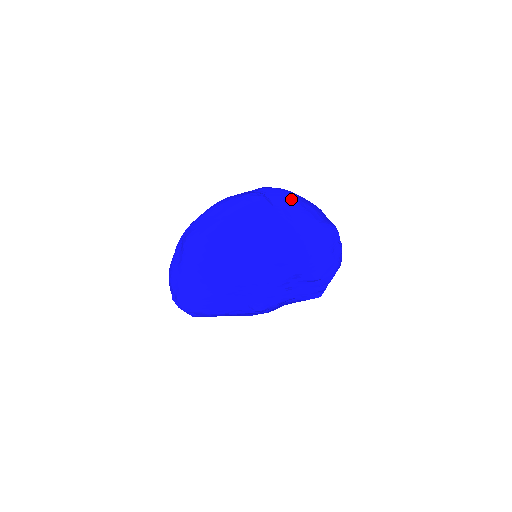
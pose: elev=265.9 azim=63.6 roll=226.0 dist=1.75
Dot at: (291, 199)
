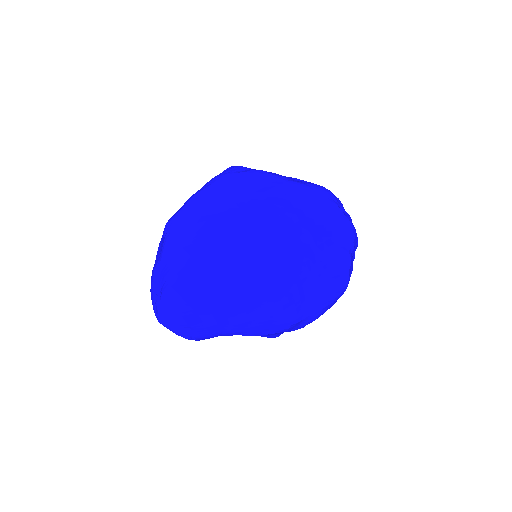
Dot at: occluded
